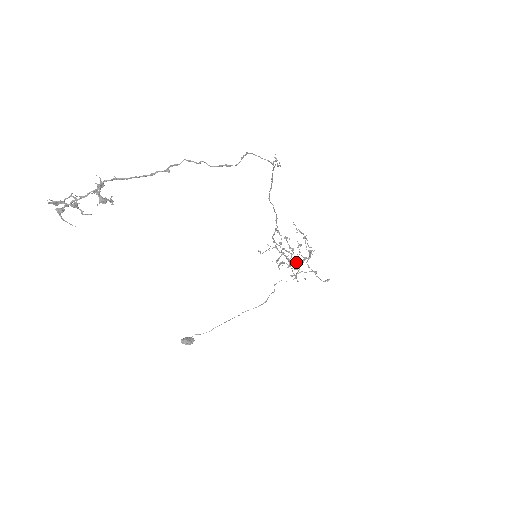
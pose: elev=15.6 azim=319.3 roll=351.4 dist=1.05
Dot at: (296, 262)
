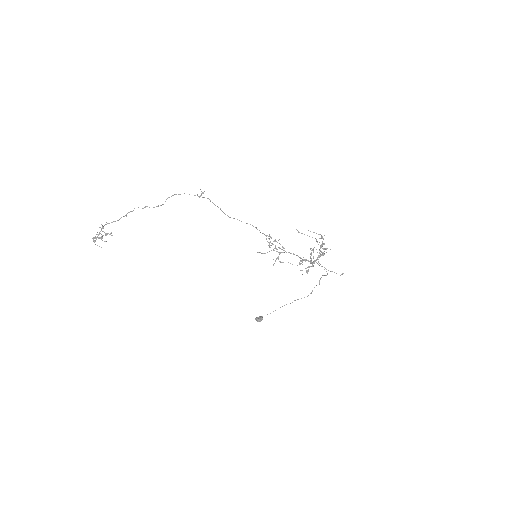
Dot at: (306, 259)
